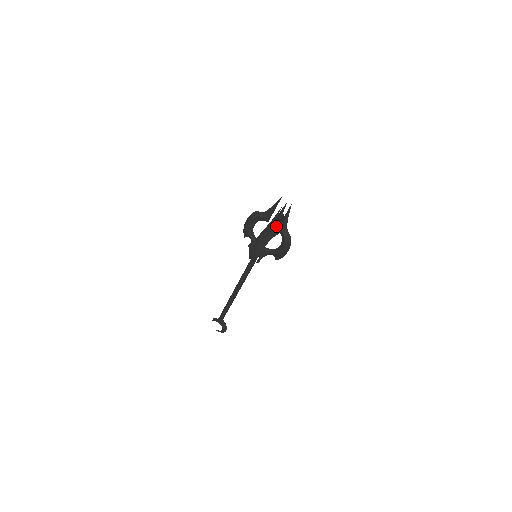
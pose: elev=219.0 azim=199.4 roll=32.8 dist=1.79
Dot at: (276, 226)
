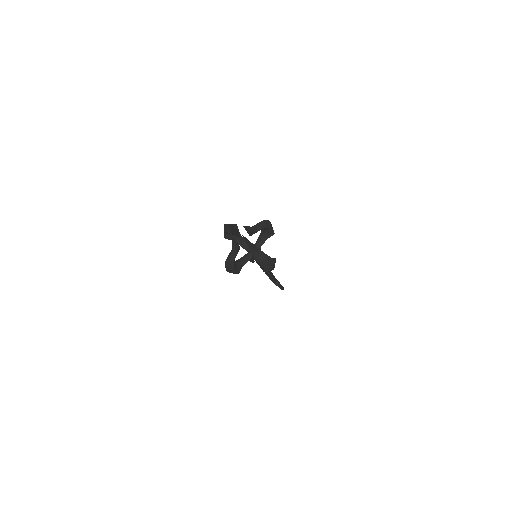
Dot at: (263, 230)
